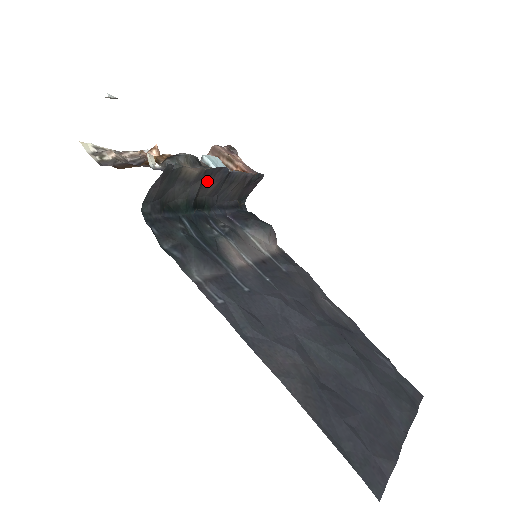
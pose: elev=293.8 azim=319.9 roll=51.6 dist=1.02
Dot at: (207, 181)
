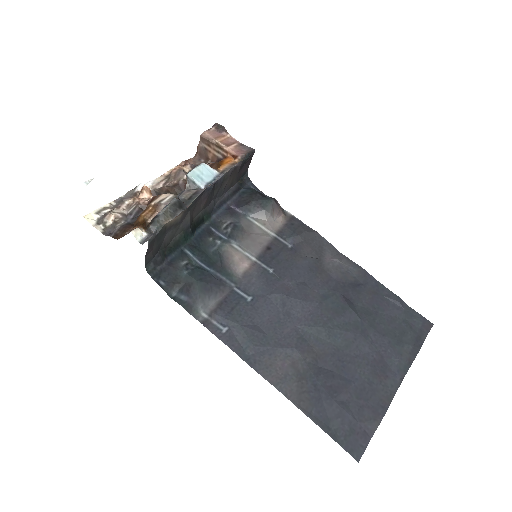
Dot at: (195, 206)
